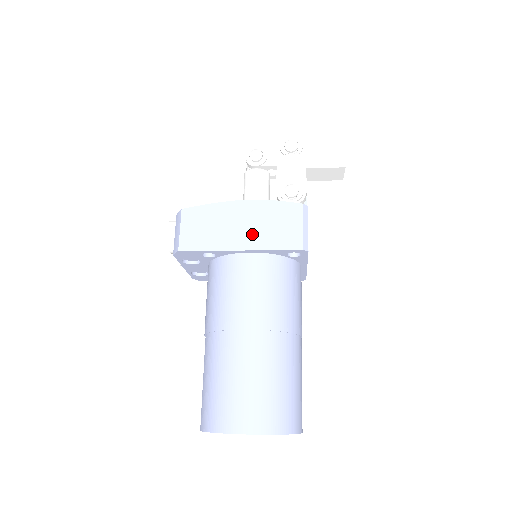
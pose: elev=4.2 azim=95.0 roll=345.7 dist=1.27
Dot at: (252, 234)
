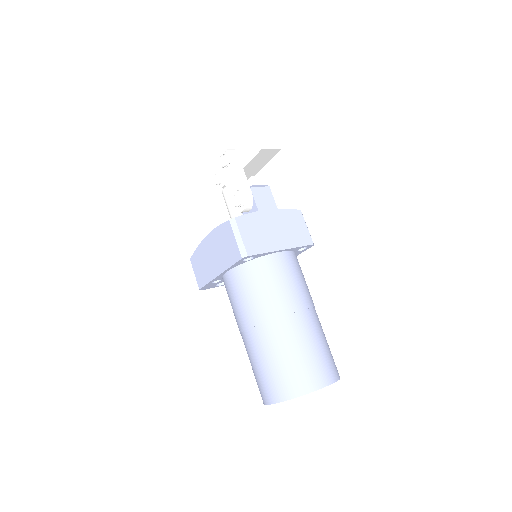
Dot at: (219, 260)
